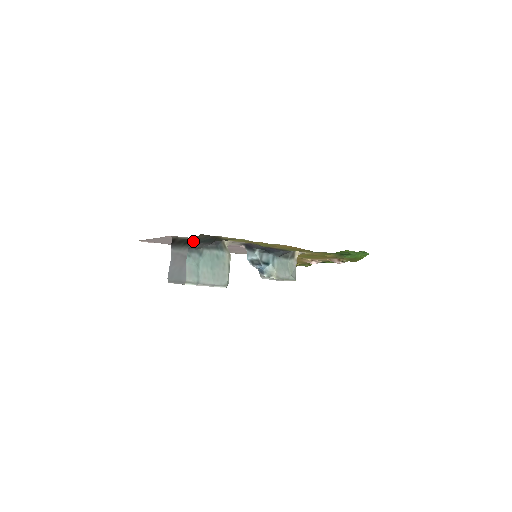
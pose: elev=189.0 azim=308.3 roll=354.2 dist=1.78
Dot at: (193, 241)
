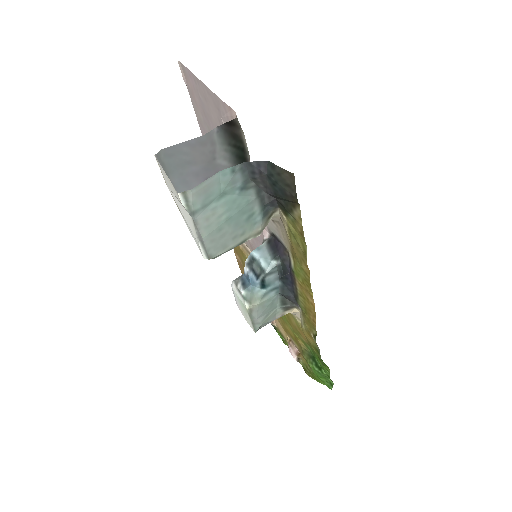
Dot at: (266, 163)
